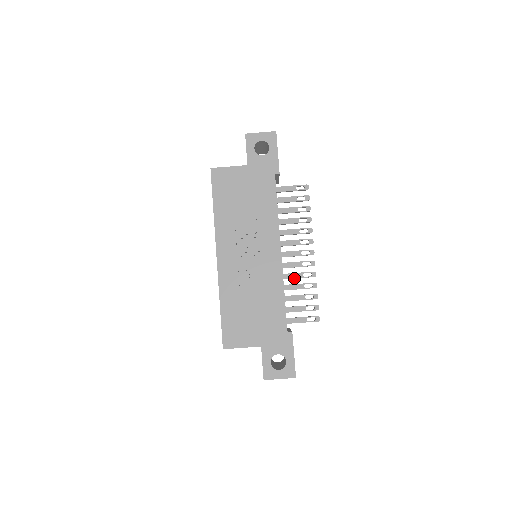
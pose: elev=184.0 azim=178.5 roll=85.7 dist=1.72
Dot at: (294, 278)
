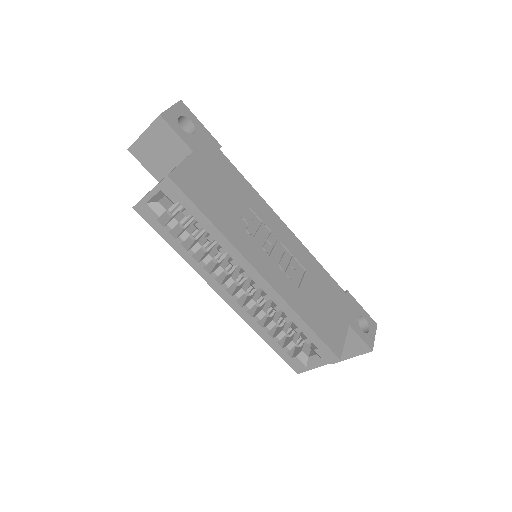
Dot at: occluded
